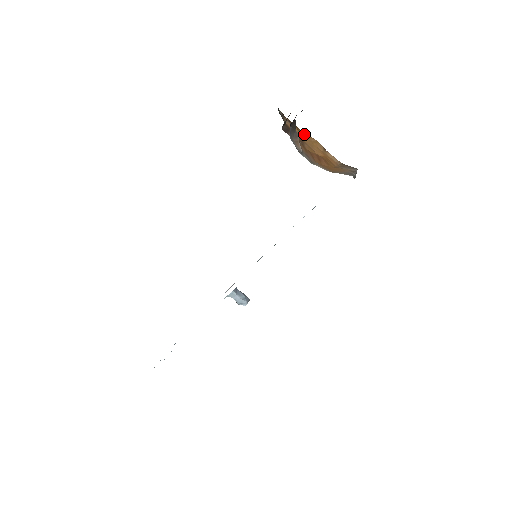
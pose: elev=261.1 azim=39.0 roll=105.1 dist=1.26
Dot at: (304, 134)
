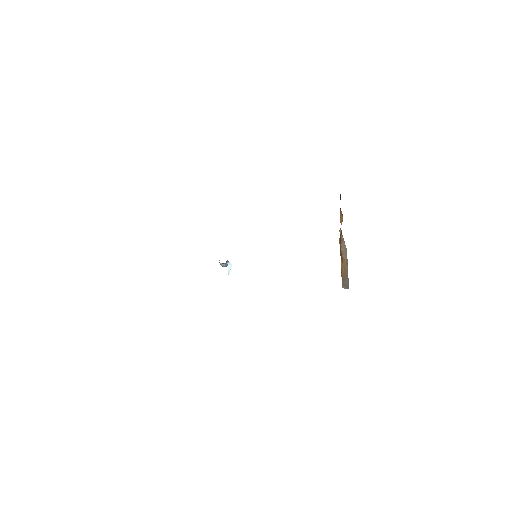
Dot at: (341, 212)
